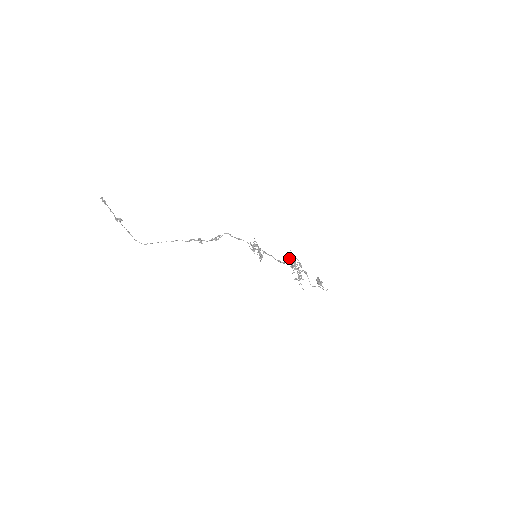
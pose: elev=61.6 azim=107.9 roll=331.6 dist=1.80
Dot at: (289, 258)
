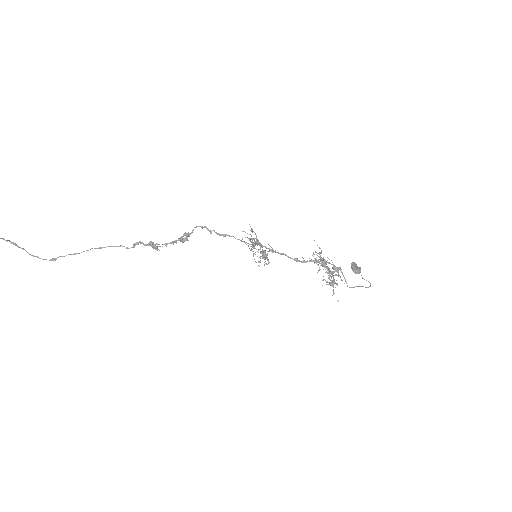
Dot at: (313, 253)
